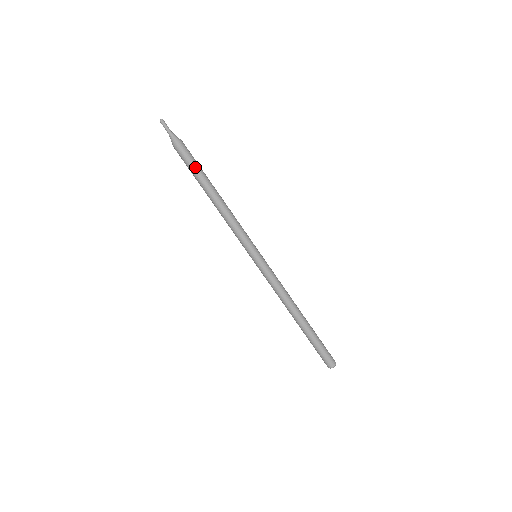
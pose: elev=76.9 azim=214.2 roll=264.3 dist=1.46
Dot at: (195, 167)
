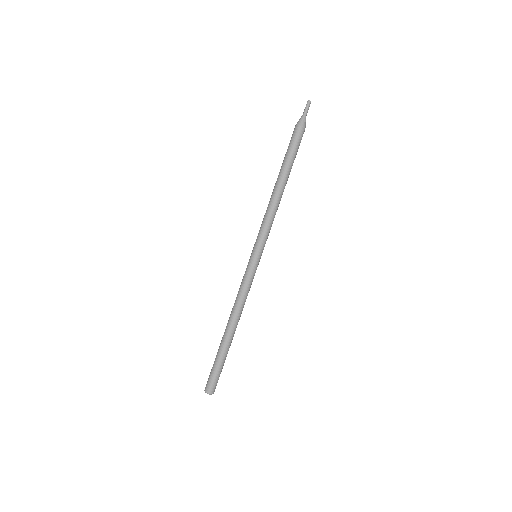
Dot at: (293, 153)
